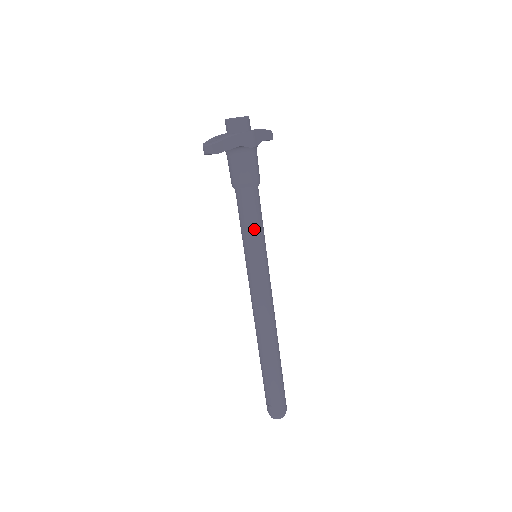
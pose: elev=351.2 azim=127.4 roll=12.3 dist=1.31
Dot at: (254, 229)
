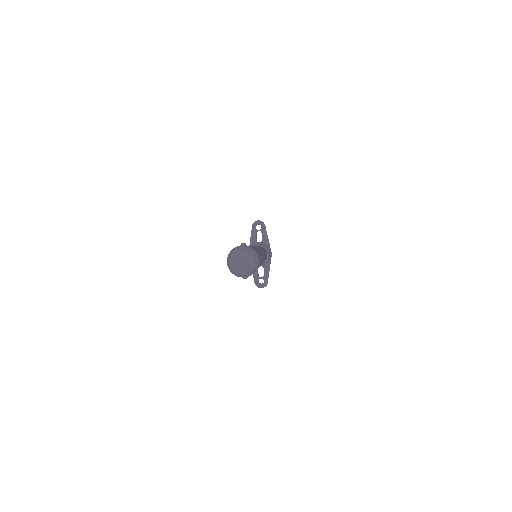
Dot at: (264, 249)
